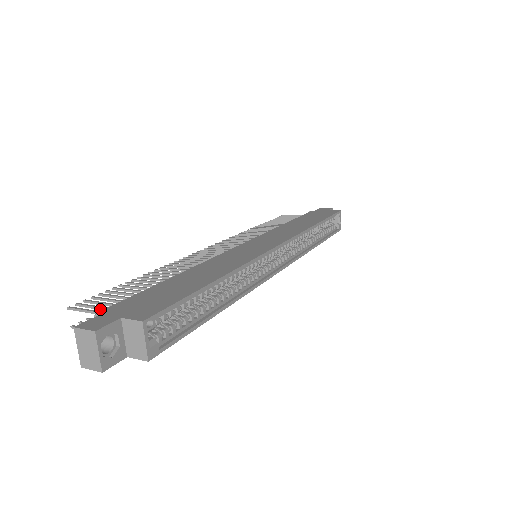
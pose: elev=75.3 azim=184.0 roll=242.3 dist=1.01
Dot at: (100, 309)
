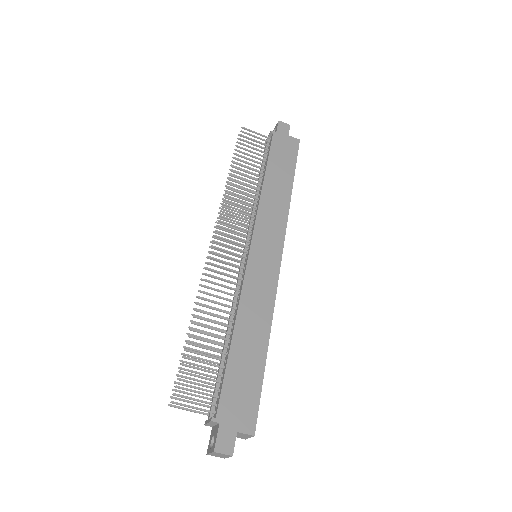
Dot at: (213, 418)
